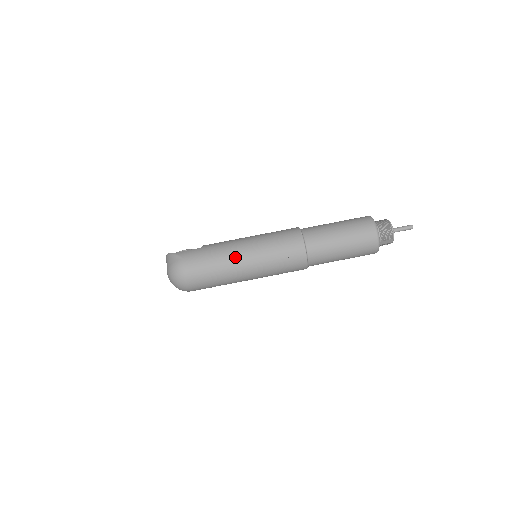
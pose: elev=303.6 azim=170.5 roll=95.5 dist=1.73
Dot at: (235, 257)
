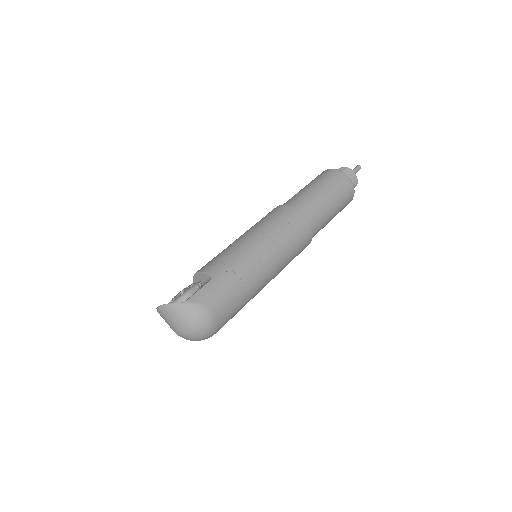
Dot at: (259, 273)
